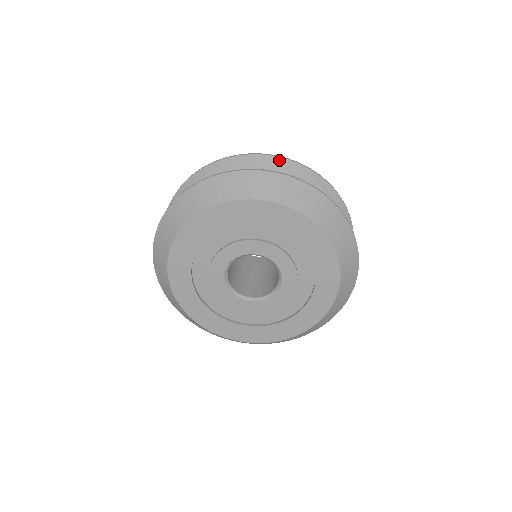
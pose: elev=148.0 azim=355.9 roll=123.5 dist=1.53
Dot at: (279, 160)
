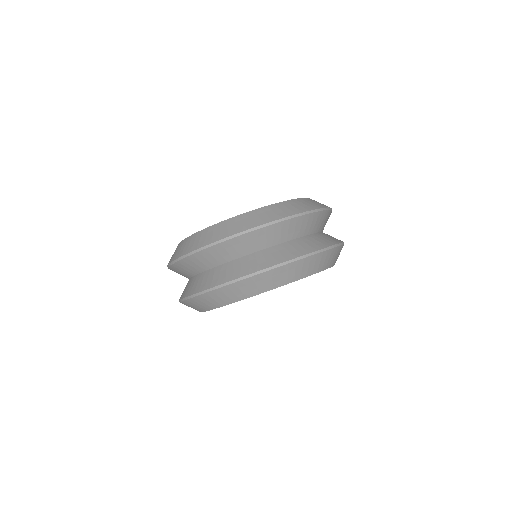
Dot at: (242, 237)
